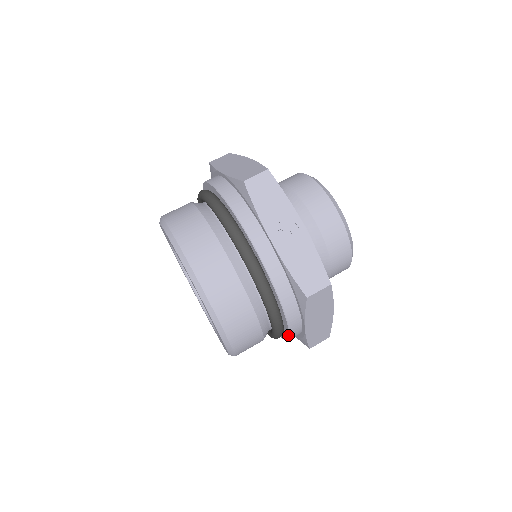
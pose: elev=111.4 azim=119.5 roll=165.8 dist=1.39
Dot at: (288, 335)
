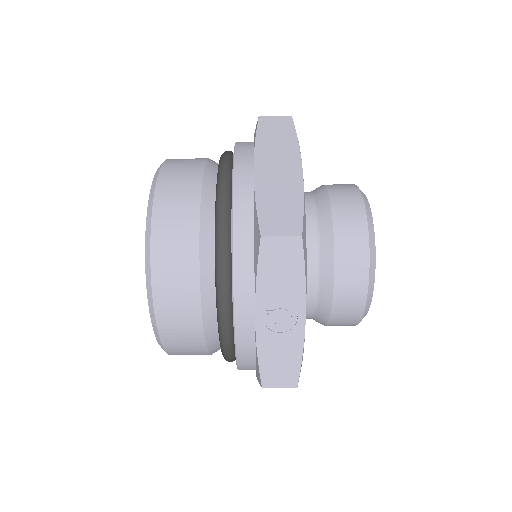
Dot at: occluded
